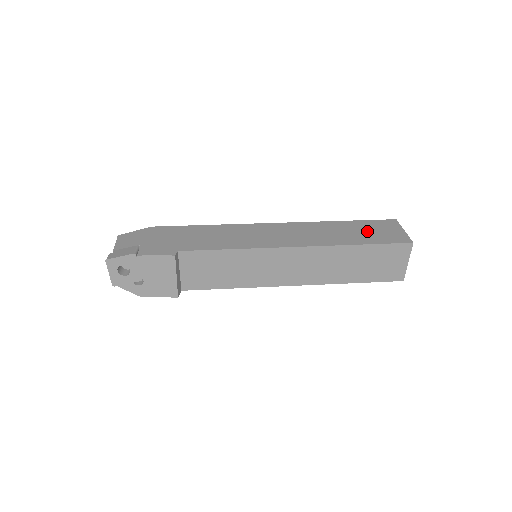
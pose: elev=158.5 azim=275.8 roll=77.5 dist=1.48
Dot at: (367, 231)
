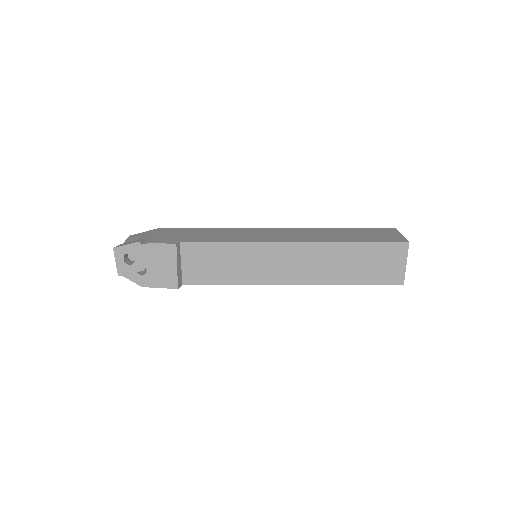
Dot at: (364, 234)
